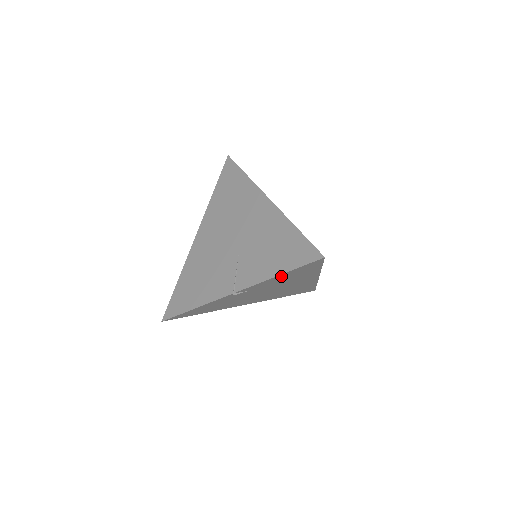
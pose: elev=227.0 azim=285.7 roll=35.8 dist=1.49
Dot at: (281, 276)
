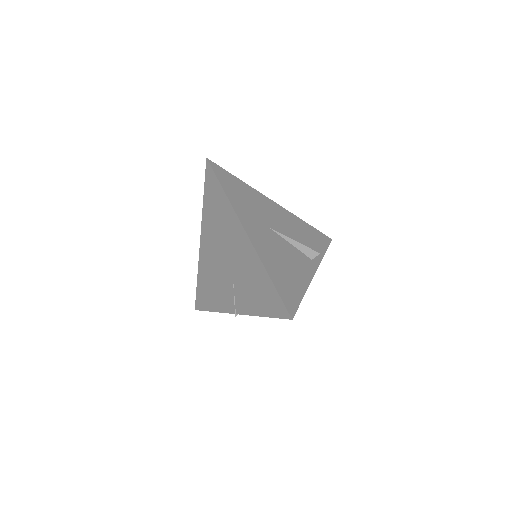
Dot at: occluded
